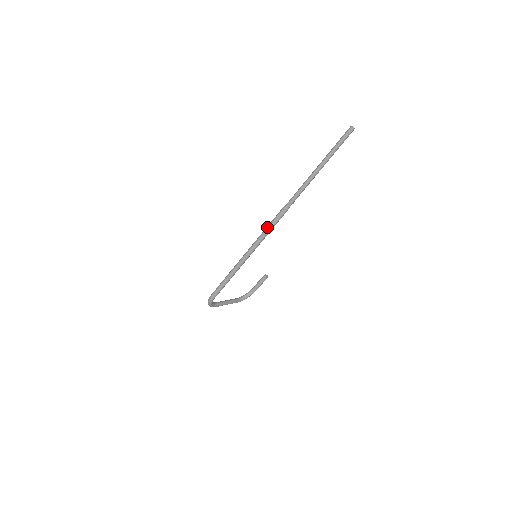
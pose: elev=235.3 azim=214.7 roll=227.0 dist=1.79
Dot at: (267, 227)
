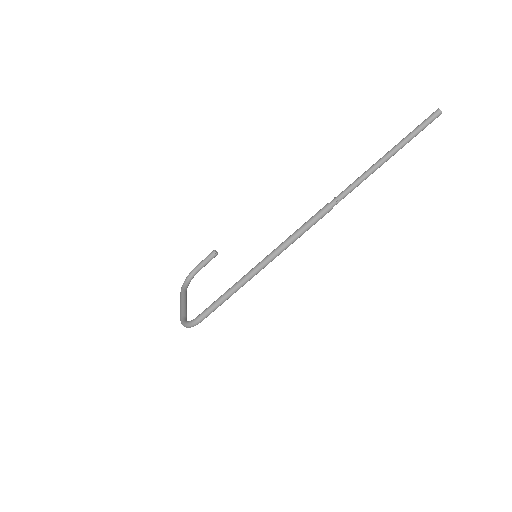
Dot at: (301, 232)
